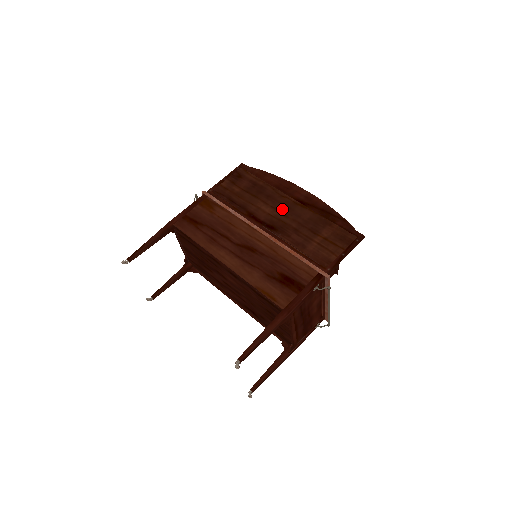
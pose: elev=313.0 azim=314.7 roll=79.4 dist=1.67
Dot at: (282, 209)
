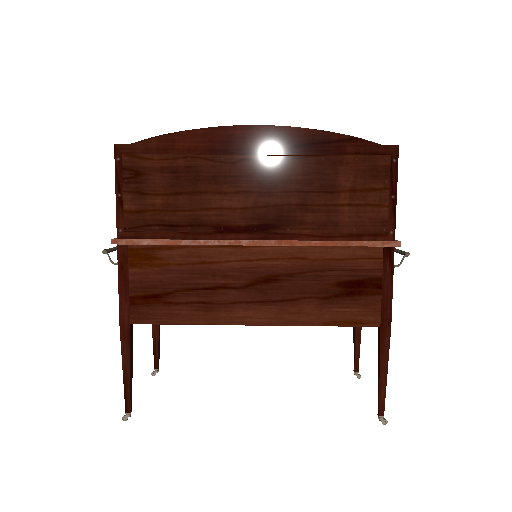
Dot at: (254, 186)
